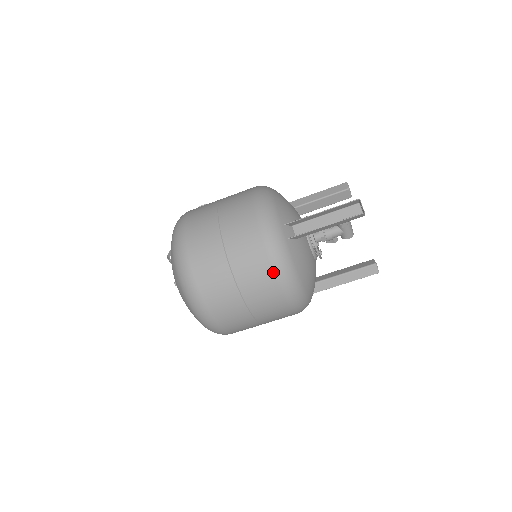
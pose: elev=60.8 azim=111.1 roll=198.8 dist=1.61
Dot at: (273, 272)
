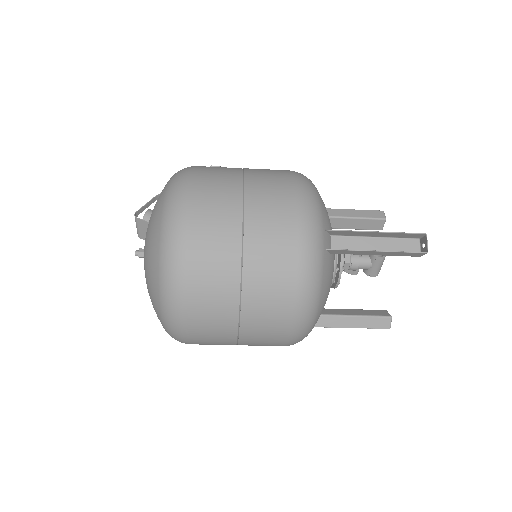
Dot at: (296, 285)
